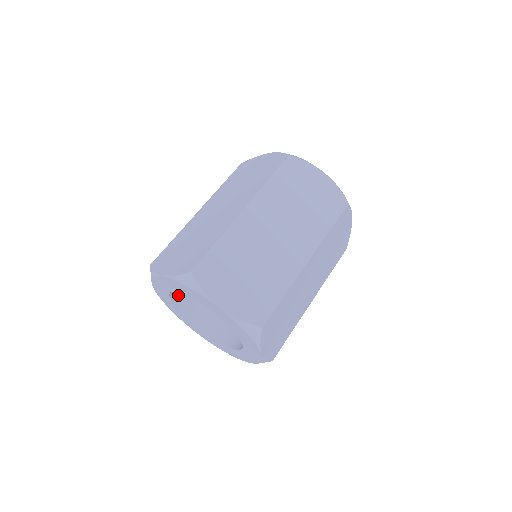
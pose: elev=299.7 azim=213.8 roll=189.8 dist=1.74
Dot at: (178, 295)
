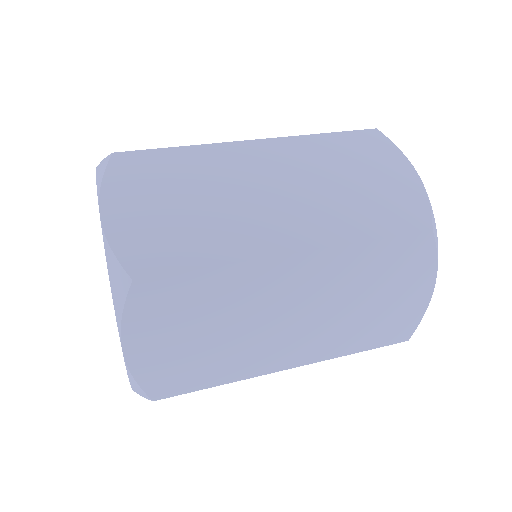
Dot at: occluded
